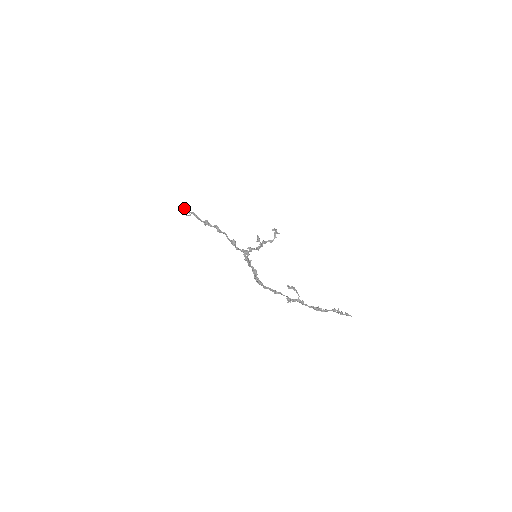
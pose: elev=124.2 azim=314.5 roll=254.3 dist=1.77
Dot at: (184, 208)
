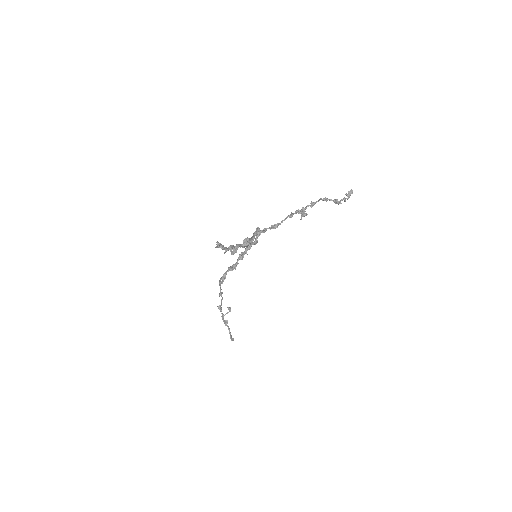
Dot at: (221, 246)
